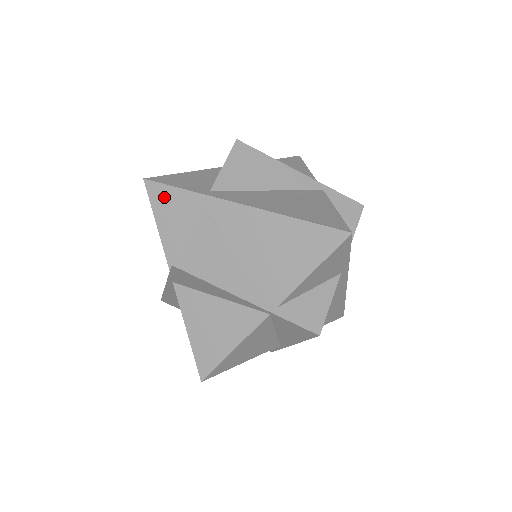
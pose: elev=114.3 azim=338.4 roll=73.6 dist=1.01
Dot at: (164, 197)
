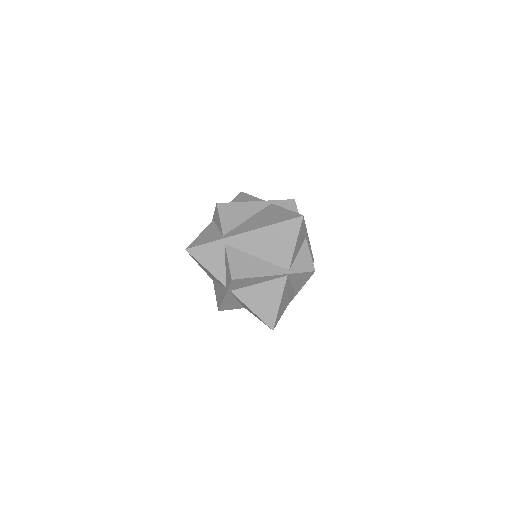
Dot at: (202, 252)
